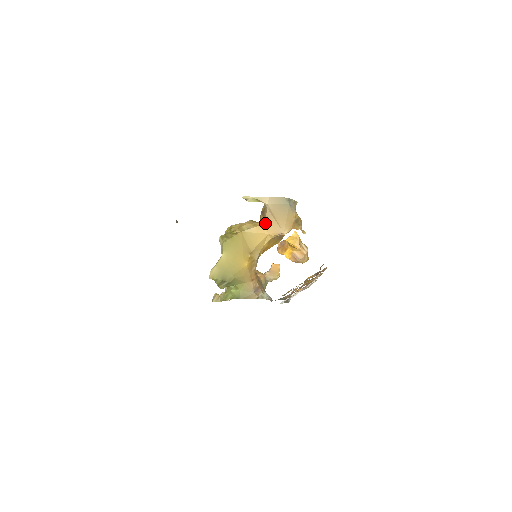
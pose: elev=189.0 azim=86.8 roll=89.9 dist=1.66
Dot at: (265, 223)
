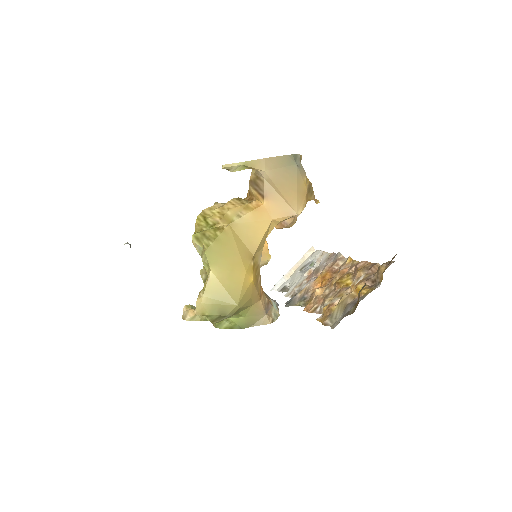
Dot at: (264, 203)
